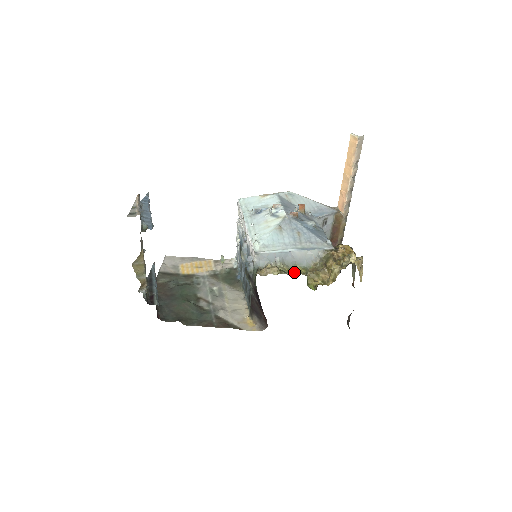
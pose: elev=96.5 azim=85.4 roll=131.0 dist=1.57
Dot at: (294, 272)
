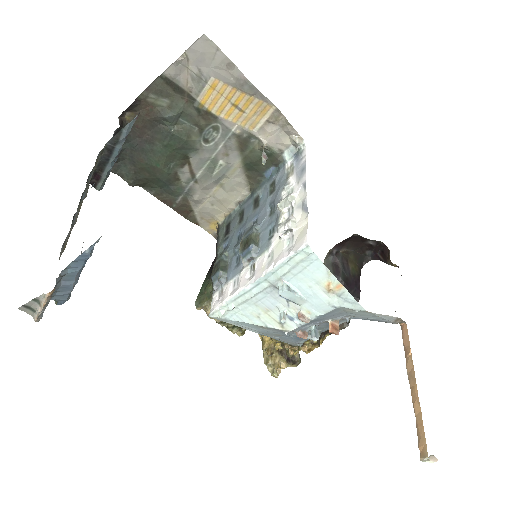
Dot at: occluded
